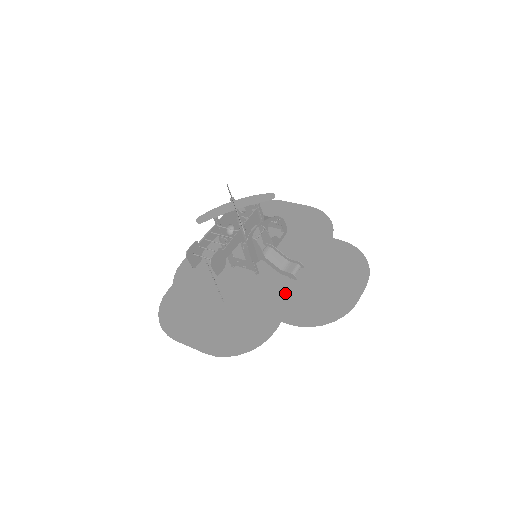
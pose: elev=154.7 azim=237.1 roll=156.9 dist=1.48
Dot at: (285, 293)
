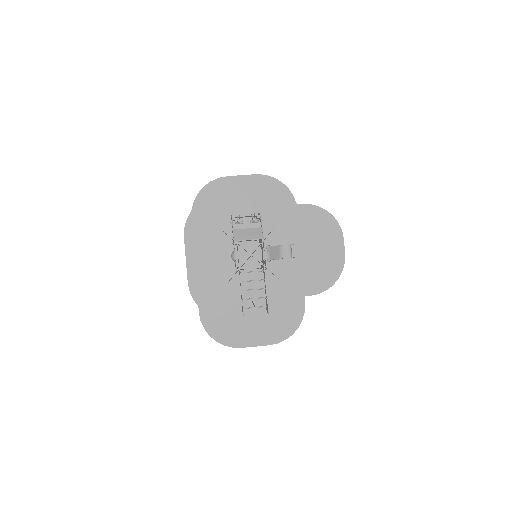
Dot at: (293, 273)
